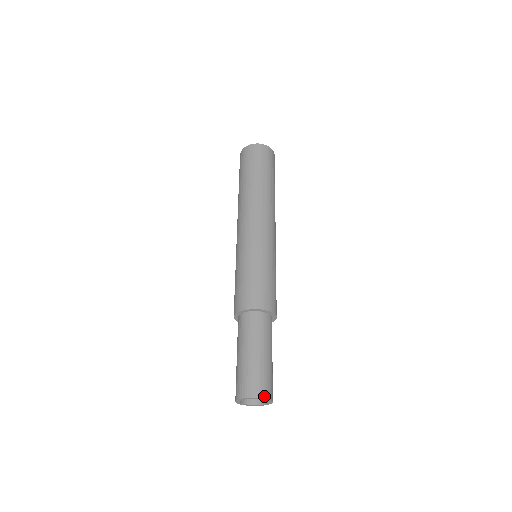
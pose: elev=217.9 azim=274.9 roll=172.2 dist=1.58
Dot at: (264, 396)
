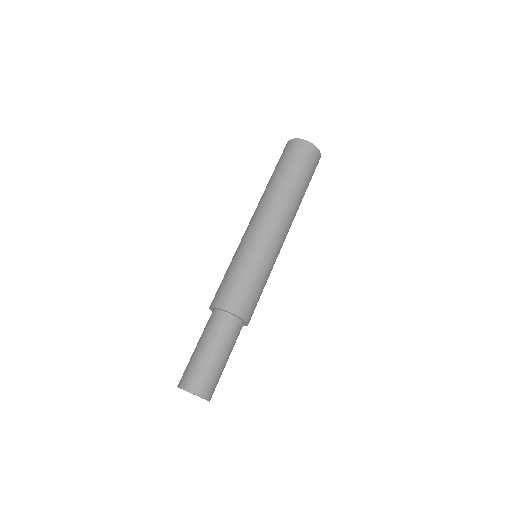
Dot at: (193, 391)
